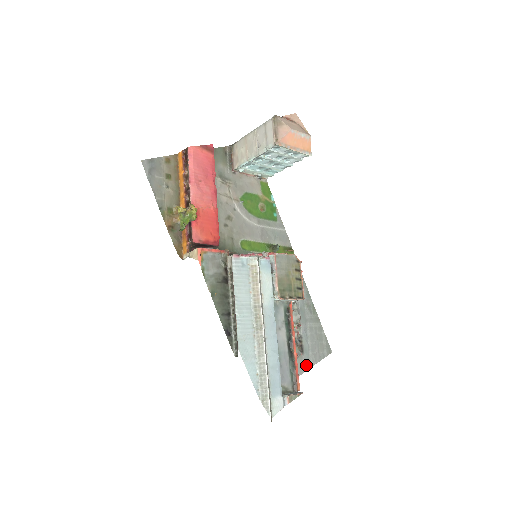
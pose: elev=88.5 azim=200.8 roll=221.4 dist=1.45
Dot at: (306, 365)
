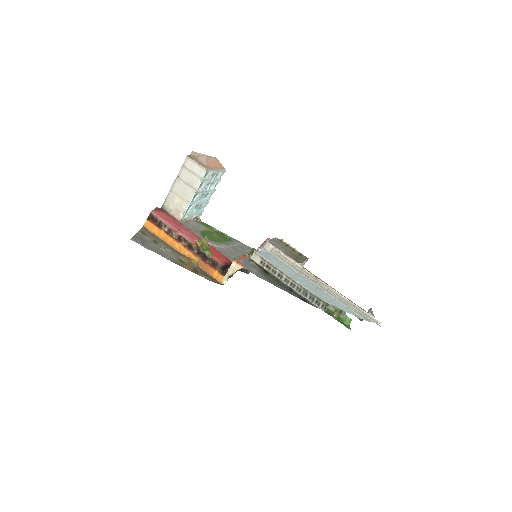
Dot at: occluded
